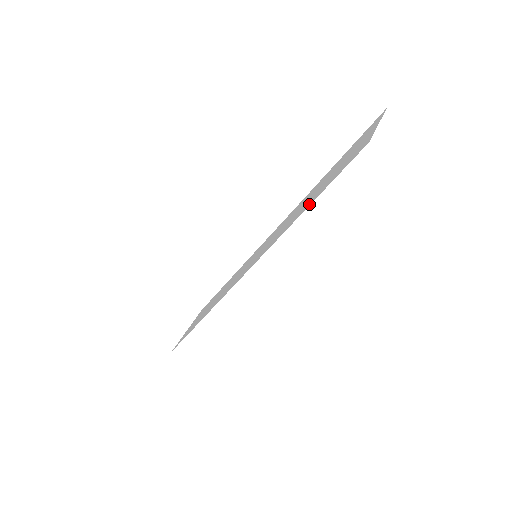
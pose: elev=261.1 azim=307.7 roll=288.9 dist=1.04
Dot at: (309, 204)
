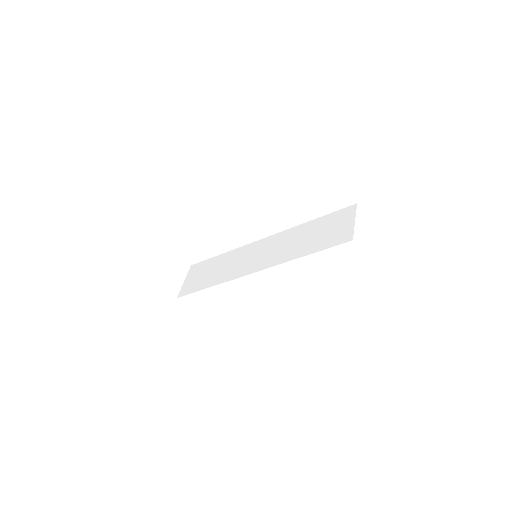
Dot at: (309, 252)
